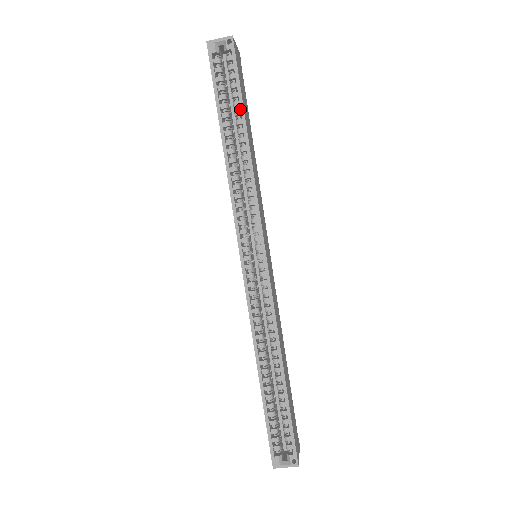
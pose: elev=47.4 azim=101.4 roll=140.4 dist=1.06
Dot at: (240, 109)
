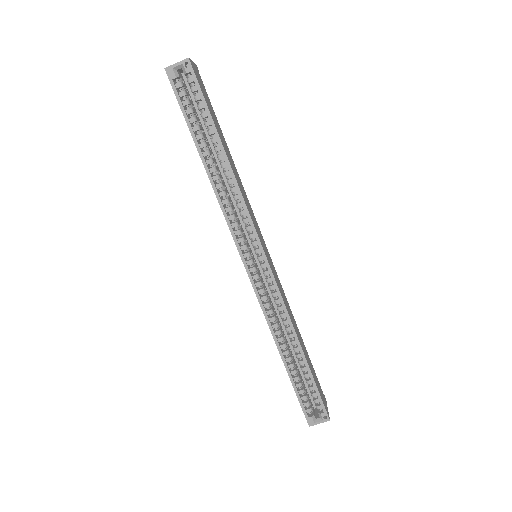
Dot at: (212, 129)
